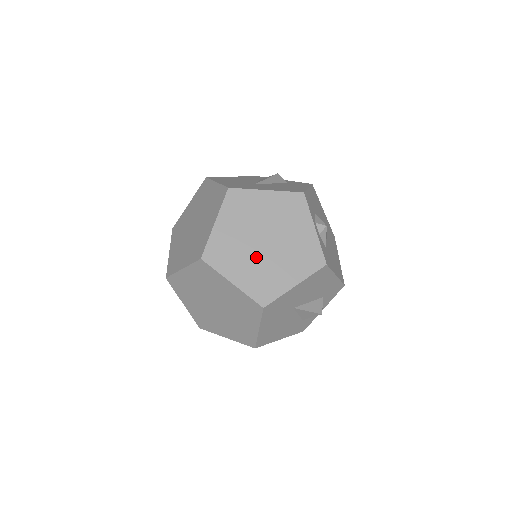
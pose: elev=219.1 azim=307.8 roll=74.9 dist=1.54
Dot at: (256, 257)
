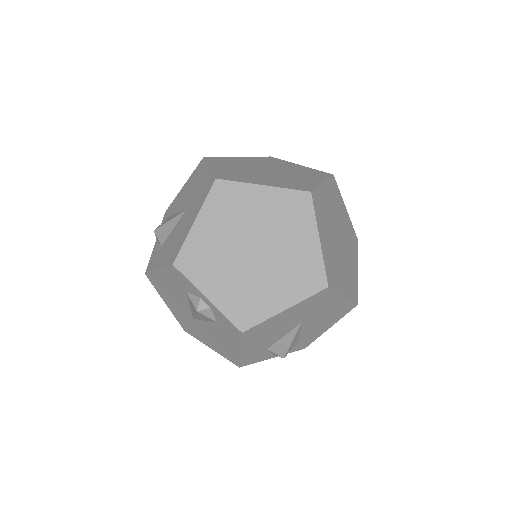
Dot at: (334, 242)
